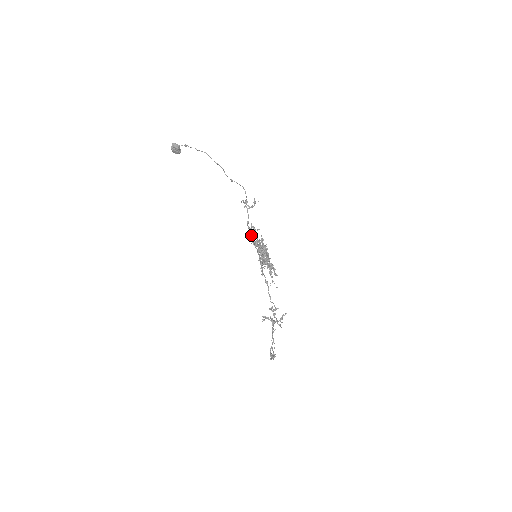
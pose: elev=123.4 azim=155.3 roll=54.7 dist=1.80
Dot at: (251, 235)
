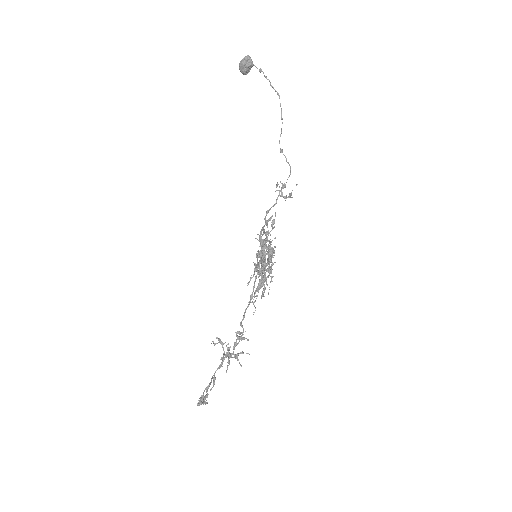
Dot at: occluded
